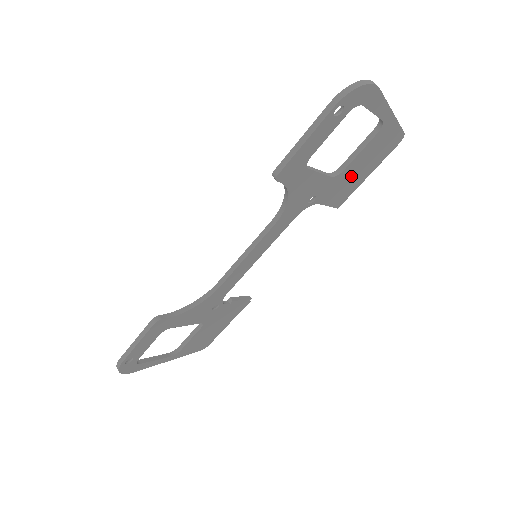
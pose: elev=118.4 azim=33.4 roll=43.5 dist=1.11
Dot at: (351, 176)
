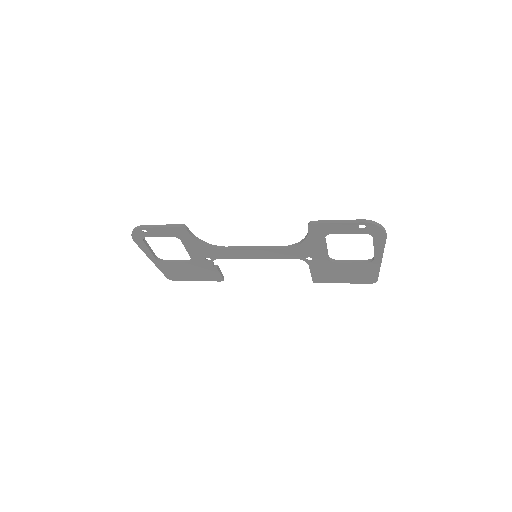
Dot at: (336, 271)
